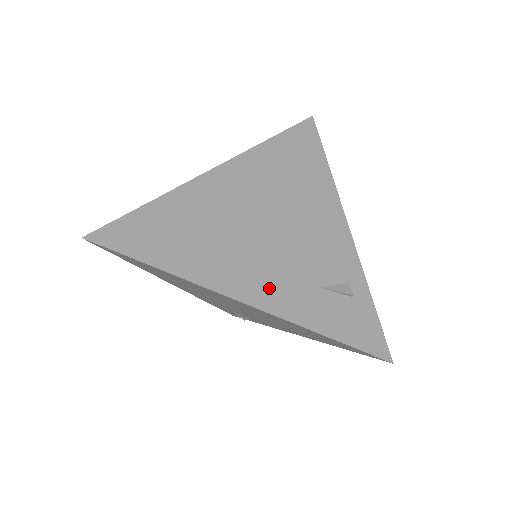
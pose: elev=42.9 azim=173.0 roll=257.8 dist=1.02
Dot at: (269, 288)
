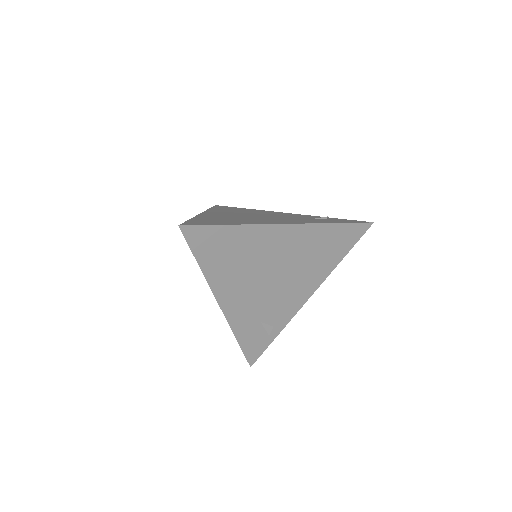
Dot at: (293, 221)
